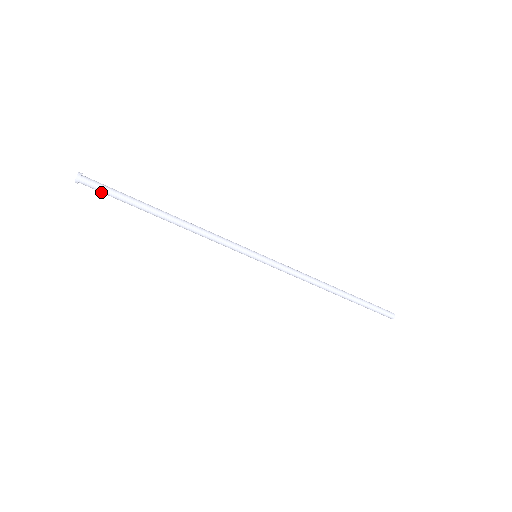
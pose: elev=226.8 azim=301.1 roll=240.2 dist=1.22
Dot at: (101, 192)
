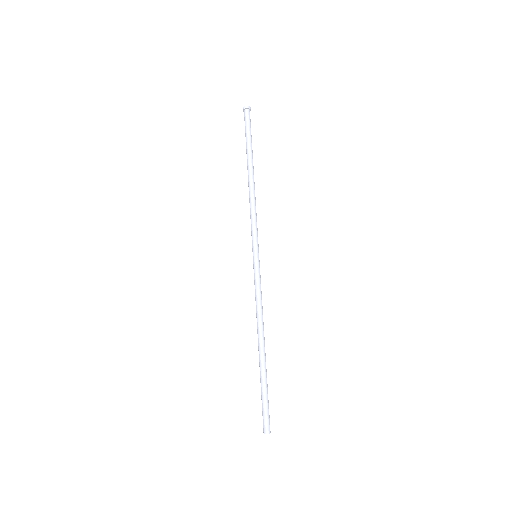
Dot at: (247, 124)
